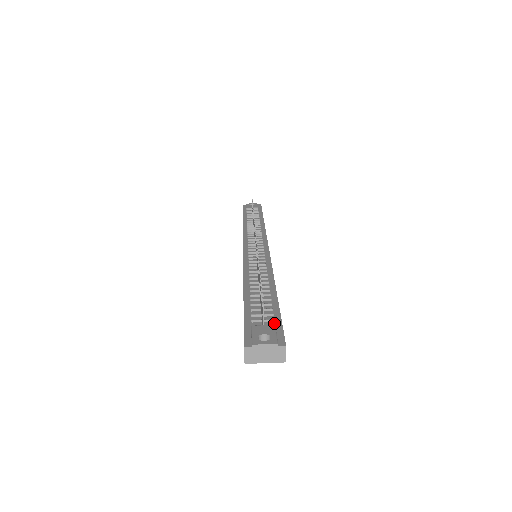
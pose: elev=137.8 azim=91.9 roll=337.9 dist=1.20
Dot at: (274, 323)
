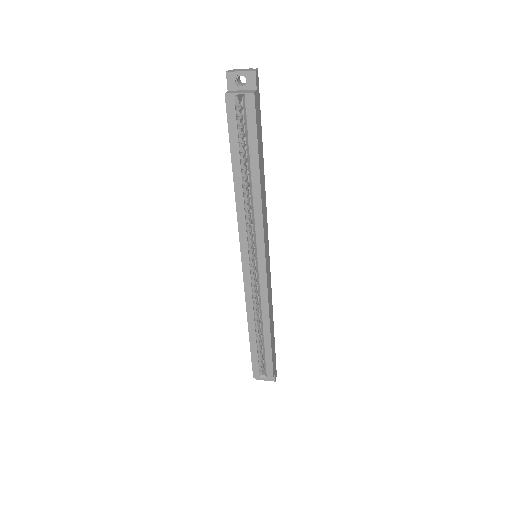
Dot at: occluded
